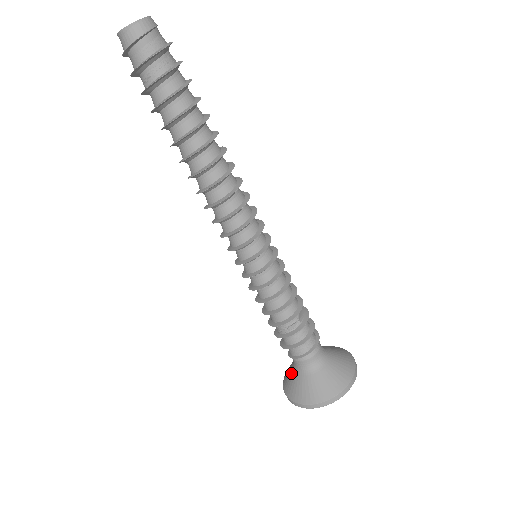
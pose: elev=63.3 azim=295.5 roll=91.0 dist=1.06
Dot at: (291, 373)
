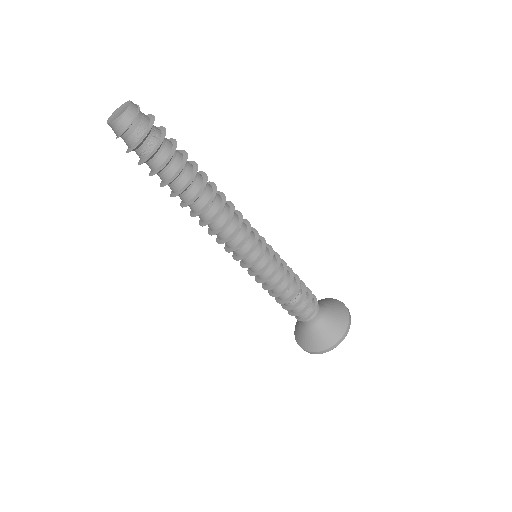
Dot at: (301, 331)
